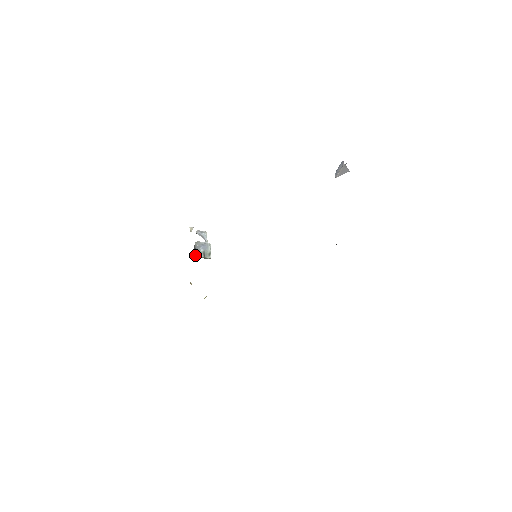
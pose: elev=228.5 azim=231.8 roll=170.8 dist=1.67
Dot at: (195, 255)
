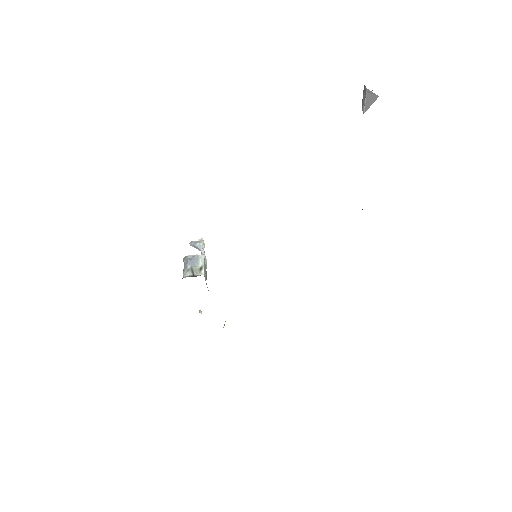
Dot at: (183, 275)
